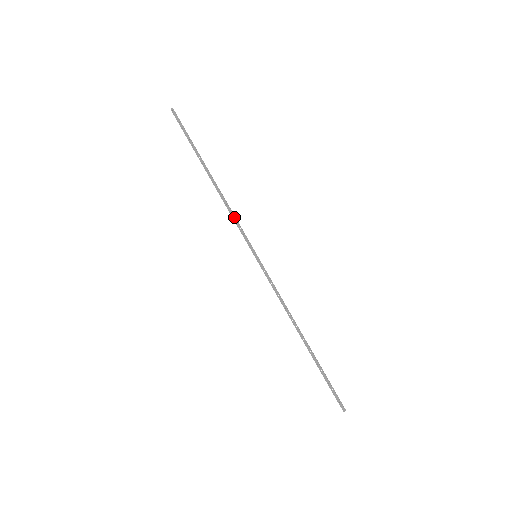
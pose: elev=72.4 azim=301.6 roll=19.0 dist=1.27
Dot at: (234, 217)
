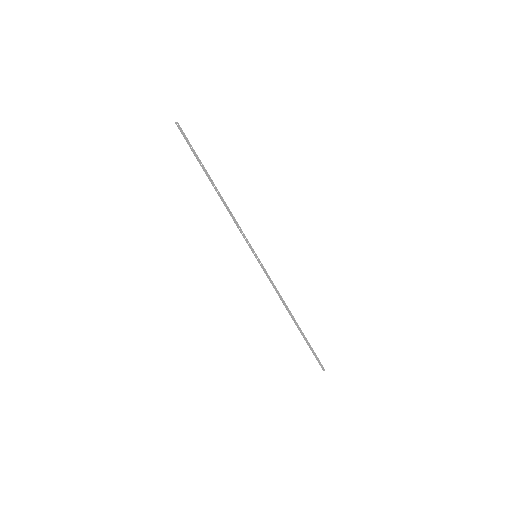
Dot at: (237, 223)
